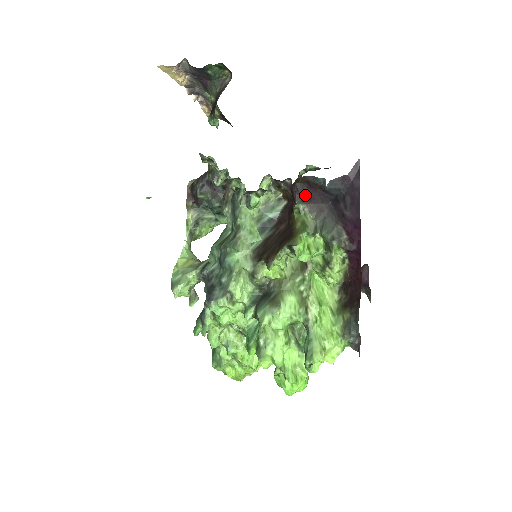
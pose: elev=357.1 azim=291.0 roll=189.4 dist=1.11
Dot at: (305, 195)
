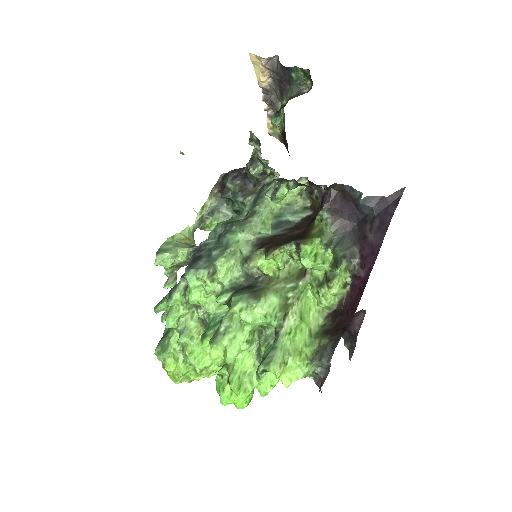
Dot at: (335, 204)
